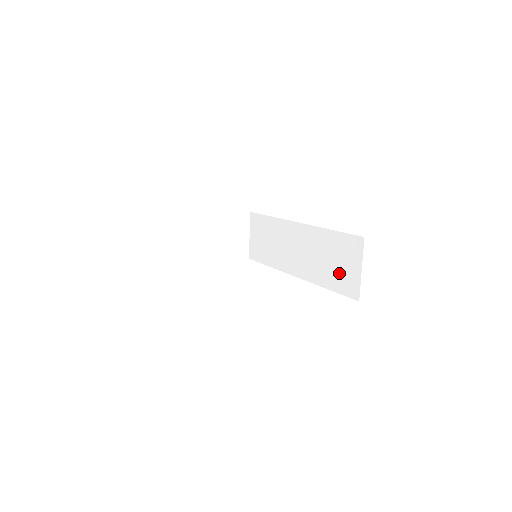
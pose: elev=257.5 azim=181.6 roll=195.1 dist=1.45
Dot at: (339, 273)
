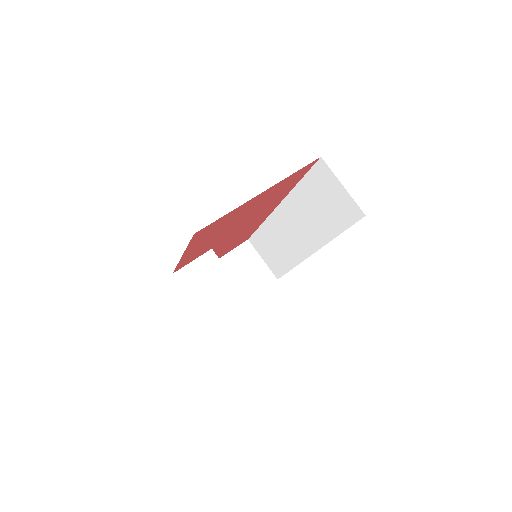
Dot at: (333, 210)
